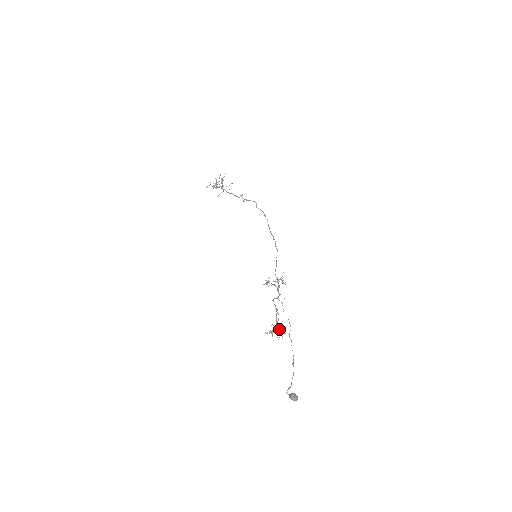
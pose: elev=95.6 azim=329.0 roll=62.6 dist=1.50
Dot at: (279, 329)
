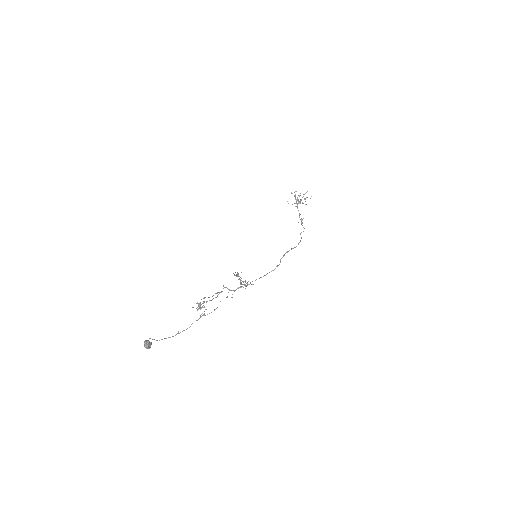
Dot at: (206, 309)
